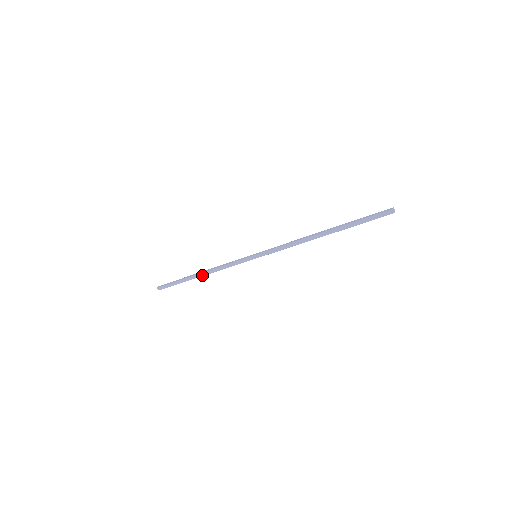
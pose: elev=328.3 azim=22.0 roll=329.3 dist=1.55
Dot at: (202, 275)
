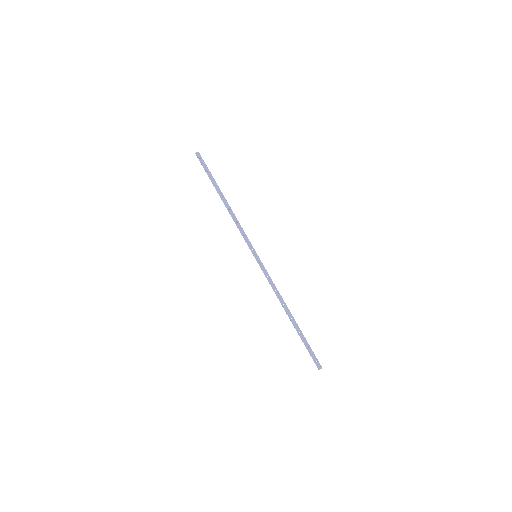
Dot at: (224, 203)
